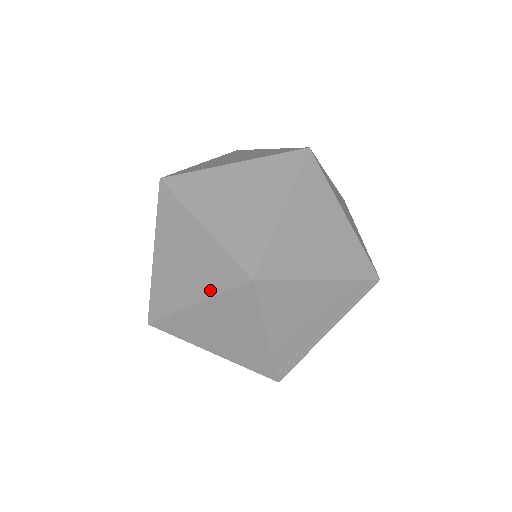
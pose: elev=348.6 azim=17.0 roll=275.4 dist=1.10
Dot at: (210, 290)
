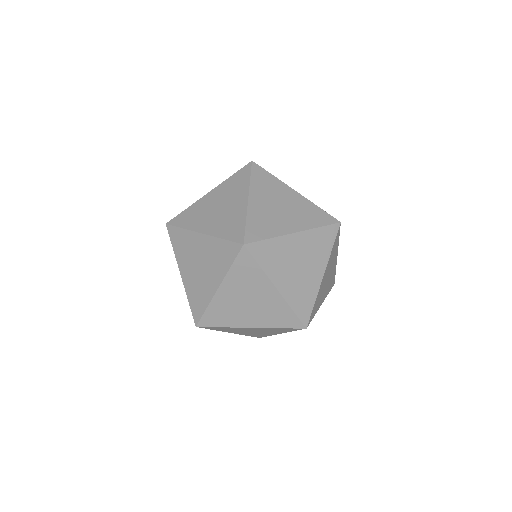
Dot at: (269, 324)
